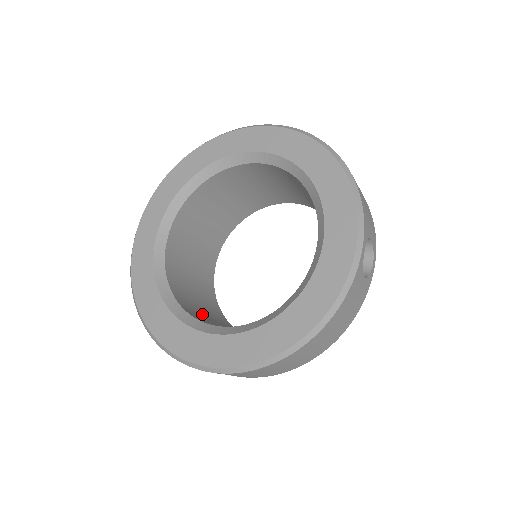
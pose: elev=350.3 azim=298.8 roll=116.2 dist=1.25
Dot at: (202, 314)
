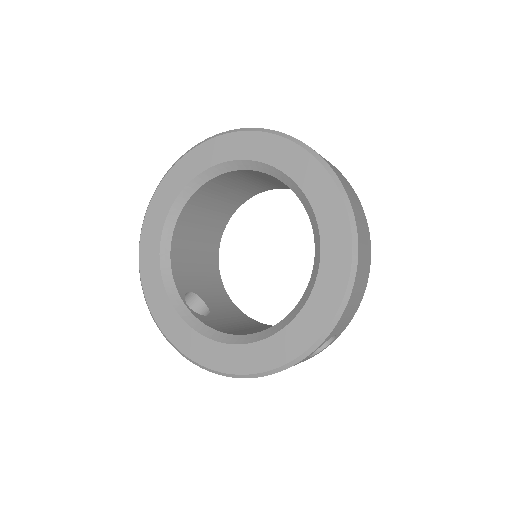
Dot at: (191, 269)
